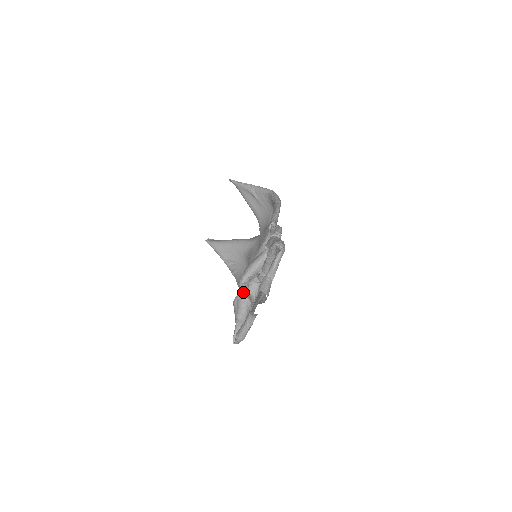
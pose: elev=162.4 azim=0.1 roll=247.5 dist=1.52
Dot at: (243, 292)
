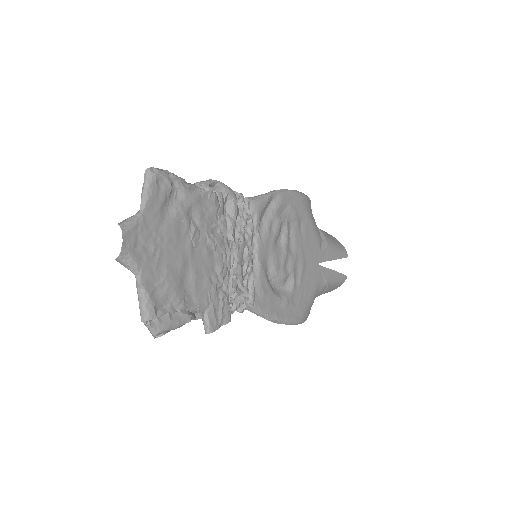
Dot at: occluded
